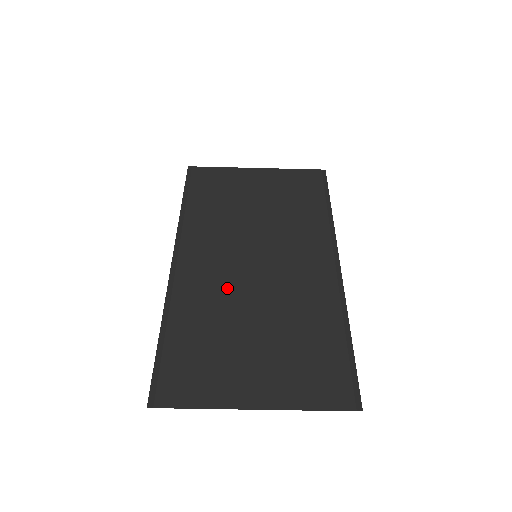
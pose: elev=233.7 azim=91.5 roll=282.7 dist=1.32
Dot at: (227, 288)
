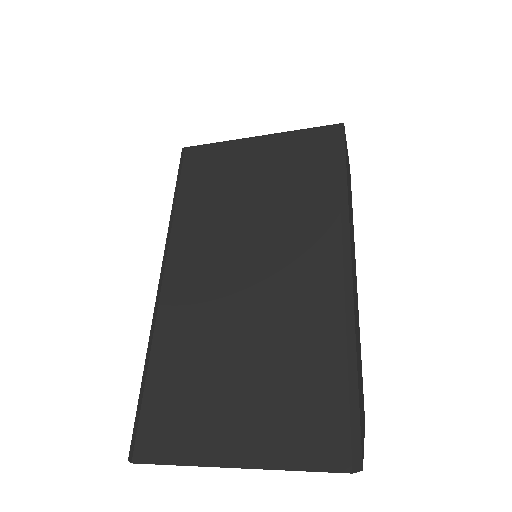
Dot at: (213, 310)
